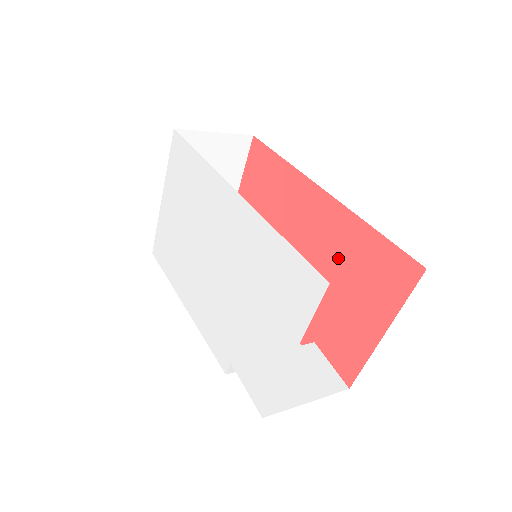
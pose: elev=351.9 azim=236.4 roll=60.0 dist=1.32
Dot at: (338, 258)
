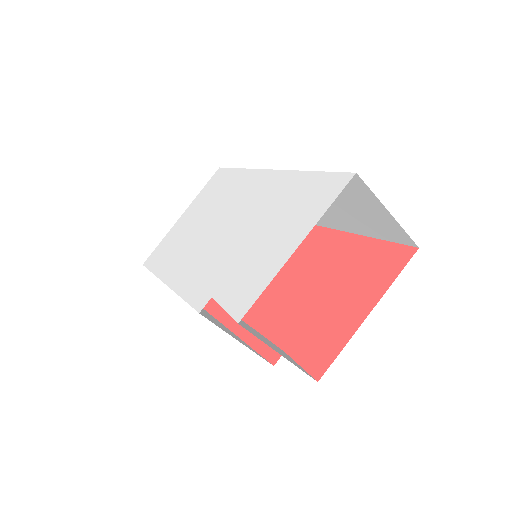
Dot at: (331, 270)
